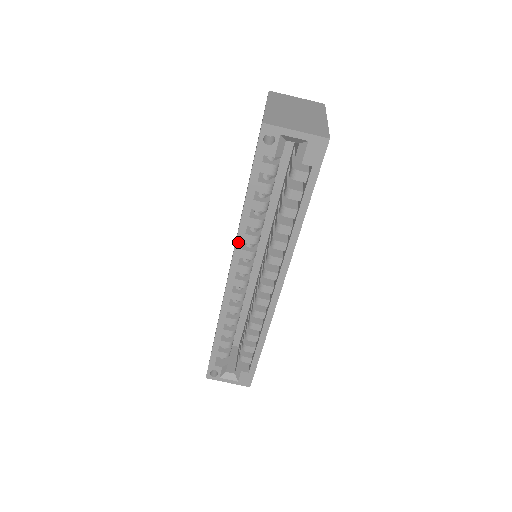
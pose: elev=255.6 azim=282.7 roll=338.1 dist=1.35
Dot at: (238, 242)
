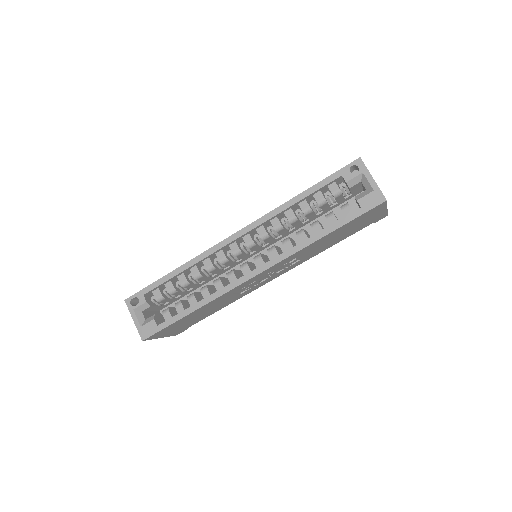
Dot at: (268, 215)
